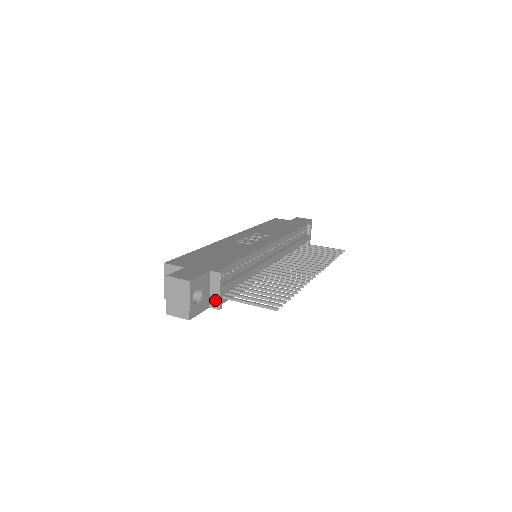
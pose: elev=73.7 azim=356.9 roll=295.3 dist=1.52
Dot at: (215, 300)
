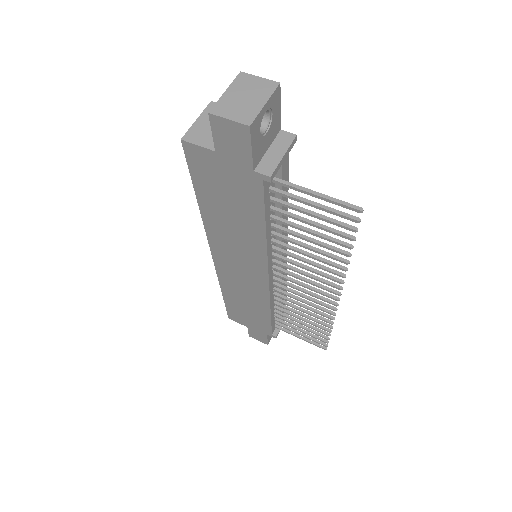
Dot at: (269, 163)
